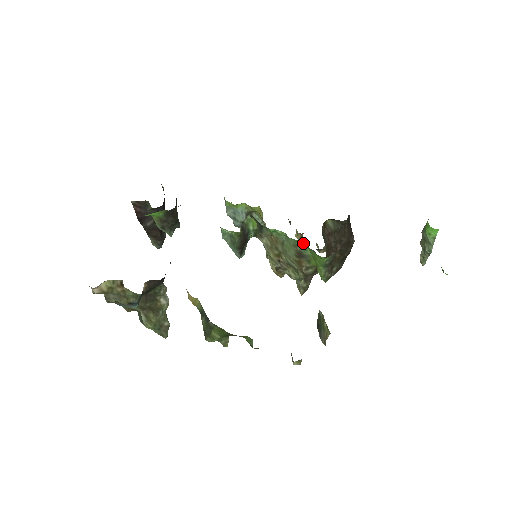
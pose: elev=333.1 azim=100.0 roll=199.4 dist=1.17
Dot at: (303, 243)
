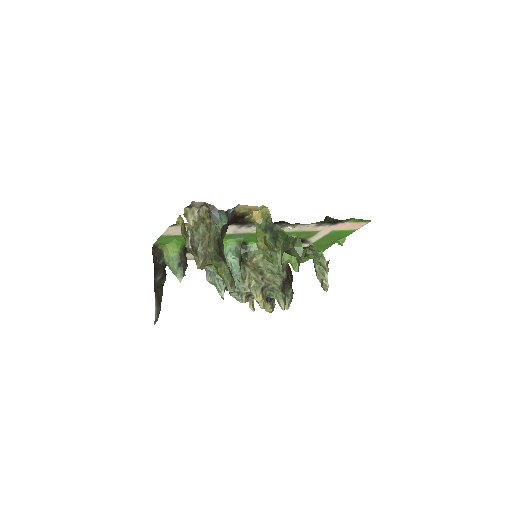
Dot at: occluded
